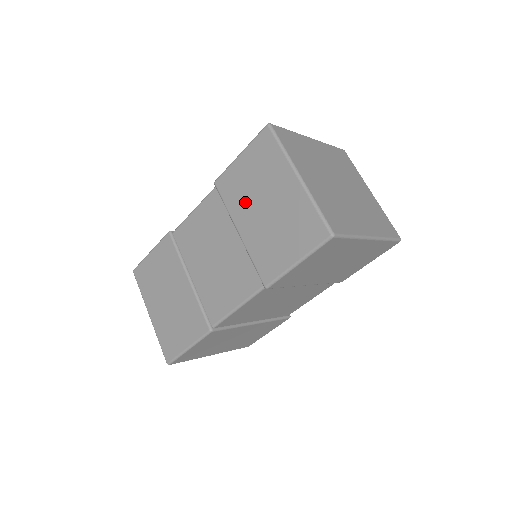
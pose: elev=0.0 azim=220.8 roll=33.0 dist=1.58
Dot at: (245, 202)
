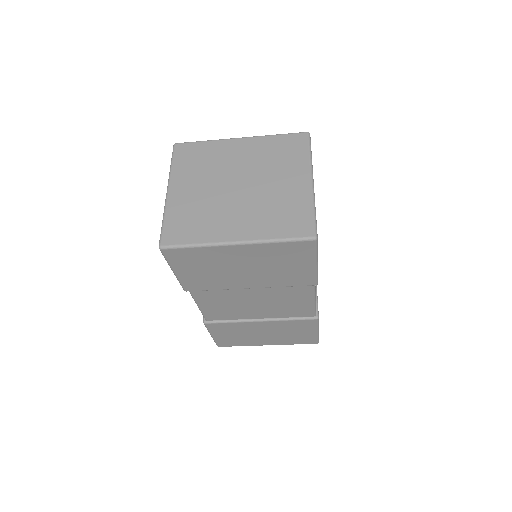
Dot at: occluded
